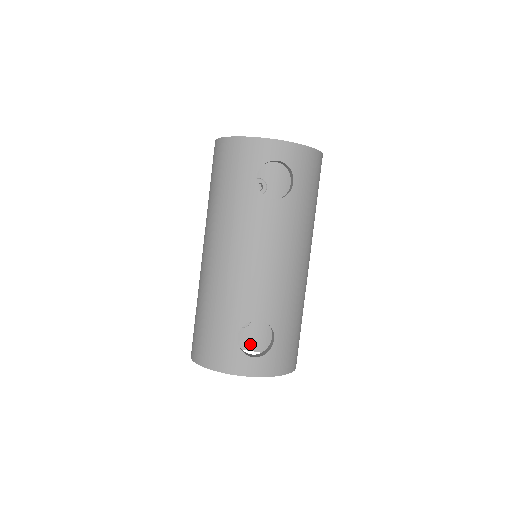
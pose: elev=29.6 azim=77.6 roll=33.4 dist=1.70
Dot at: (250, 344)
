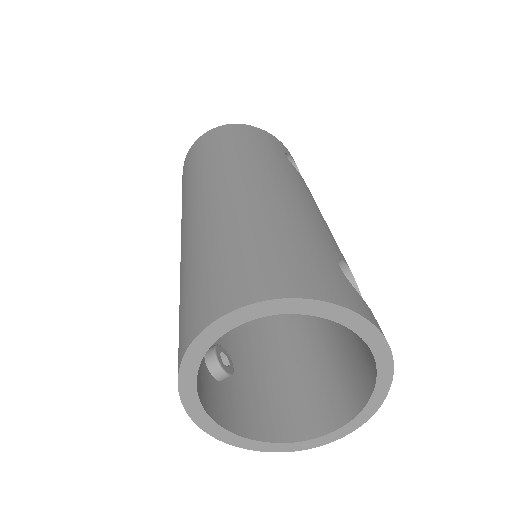
Dot at: (232, 420)
